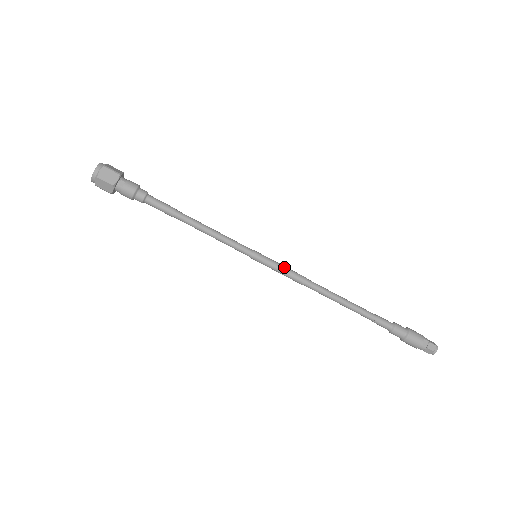
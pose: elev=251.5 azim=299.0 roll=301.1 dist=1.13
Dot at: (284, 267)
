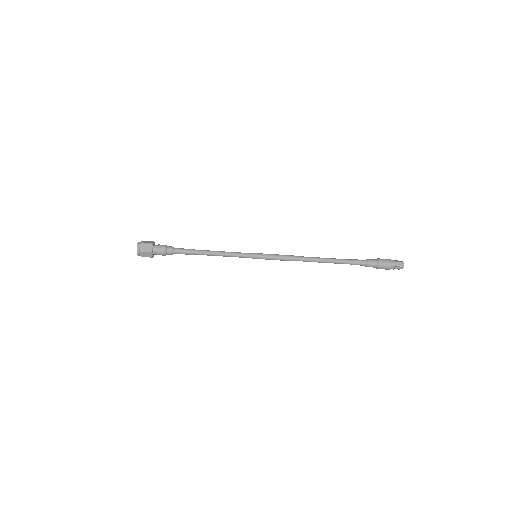
Dot at: (276, 258)
